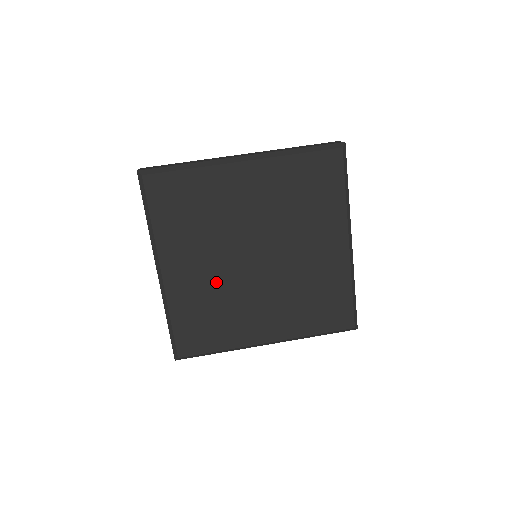
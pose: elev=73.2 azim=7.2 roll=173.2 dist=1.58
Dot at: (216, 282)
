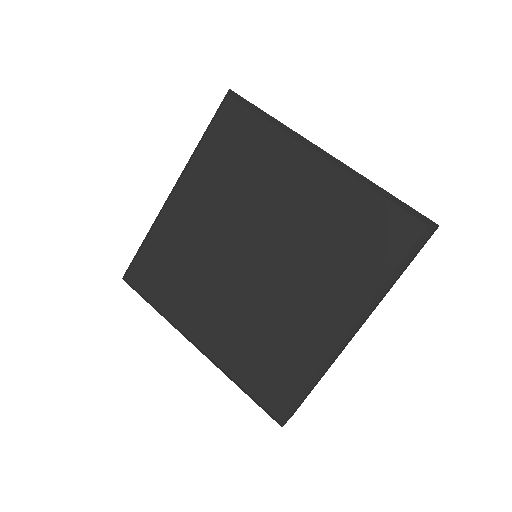
Dot at: (204, 244)
